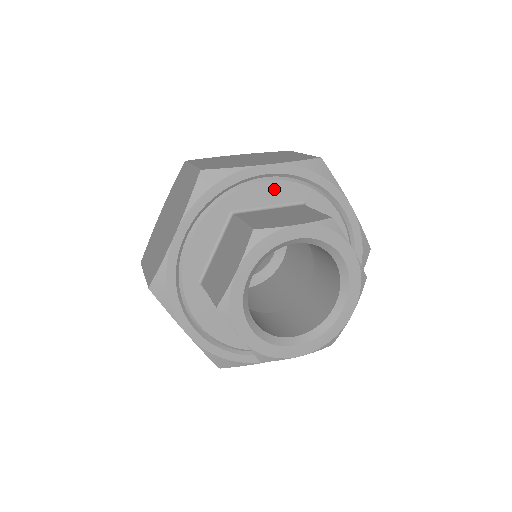
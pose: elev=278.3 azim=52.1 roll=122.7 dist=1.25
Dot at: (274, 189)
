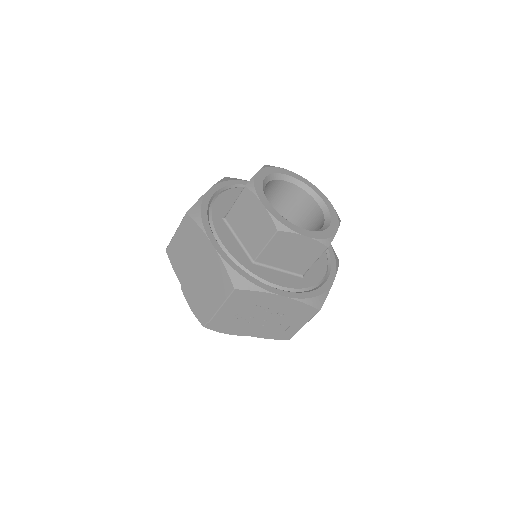
Dot at: (226, 197)
